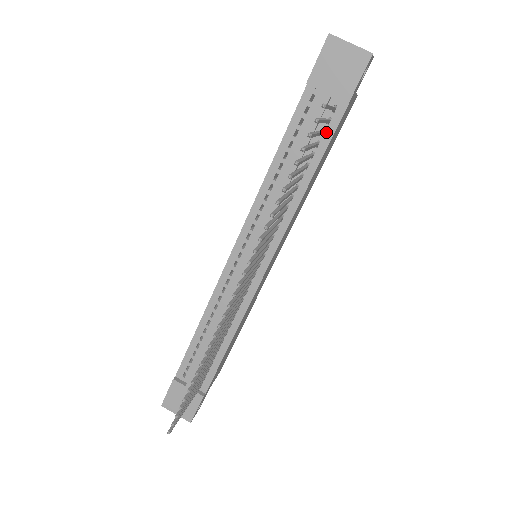
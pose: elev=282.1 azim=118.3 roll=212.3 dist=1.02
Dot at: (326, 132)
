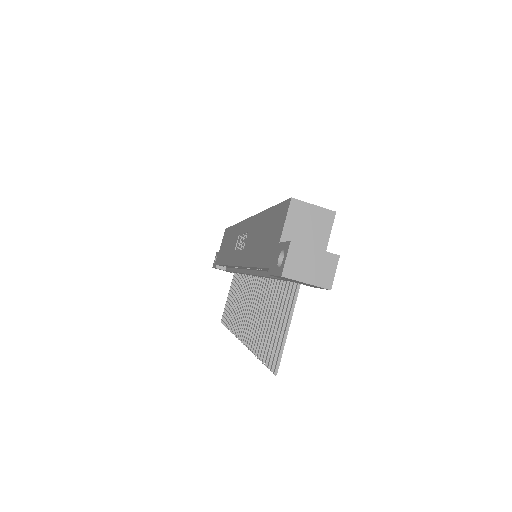
Dot at: occluded
